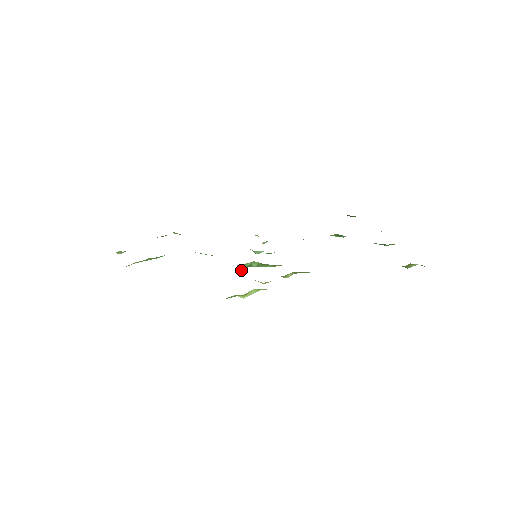
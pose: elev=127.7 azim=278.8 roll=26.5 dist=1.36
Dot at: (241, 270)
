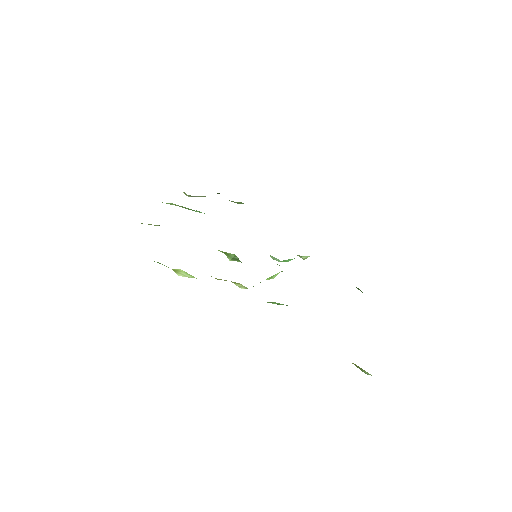
Dot at: (229, 259)
